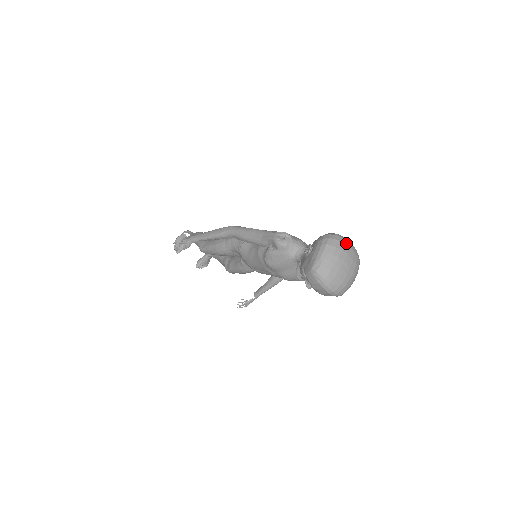
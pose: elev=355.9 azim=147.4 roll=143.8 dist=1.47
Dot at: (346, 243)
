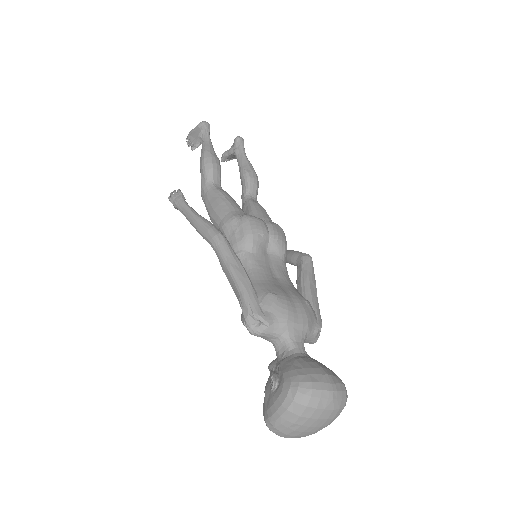
Dot at: (320, 406)
